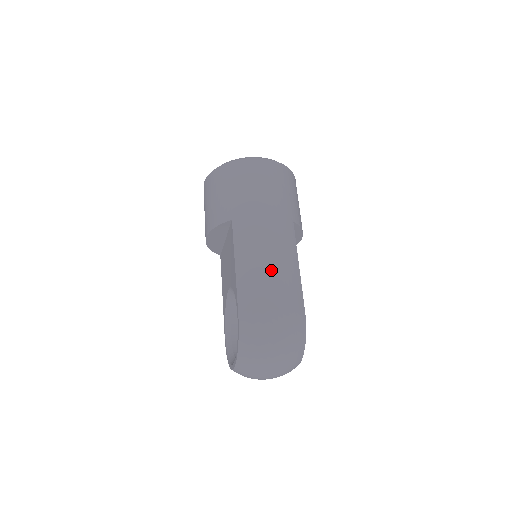
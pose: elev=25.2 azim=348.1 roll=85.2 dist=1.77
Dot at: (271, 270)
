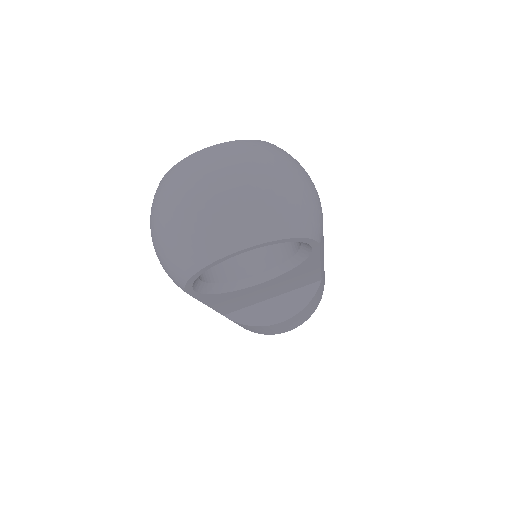
Dot at: occluded
